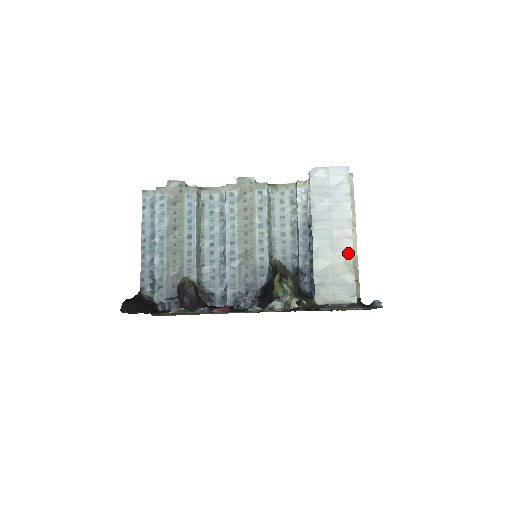
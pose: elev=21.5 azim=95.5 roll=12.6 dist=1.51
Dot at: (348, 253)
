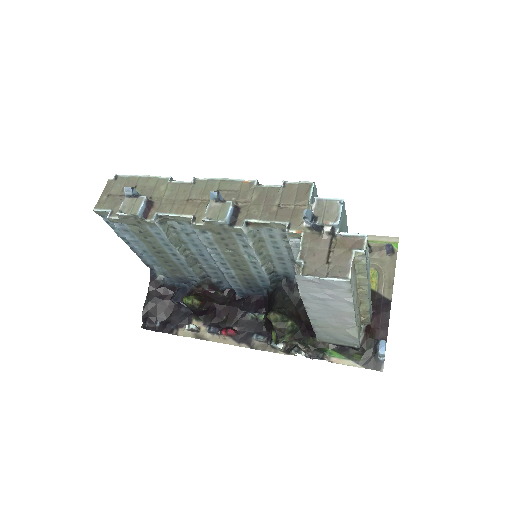
Dot at: (351, 327)
